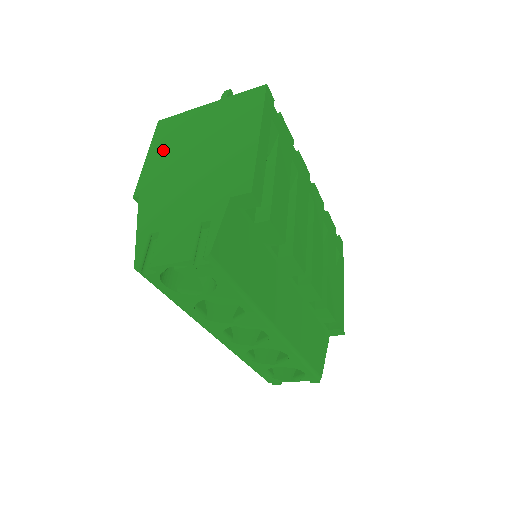
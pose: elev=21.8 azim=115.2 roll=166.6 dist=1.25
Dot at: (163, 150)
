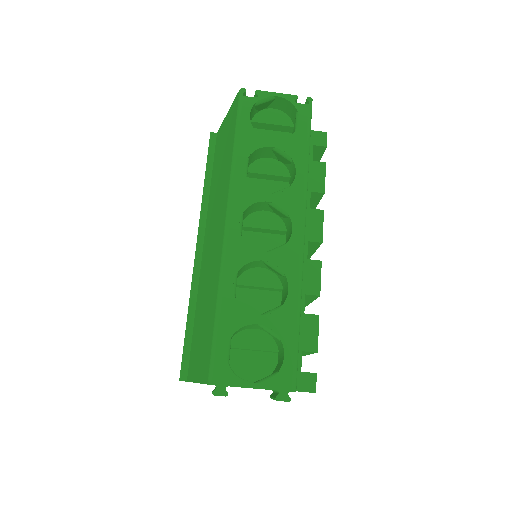
Dot at: occluded
